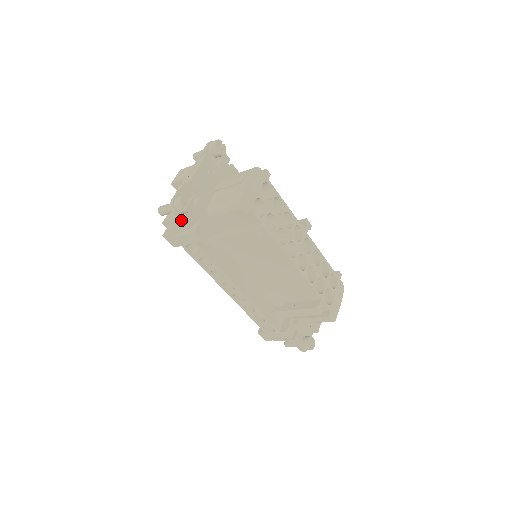
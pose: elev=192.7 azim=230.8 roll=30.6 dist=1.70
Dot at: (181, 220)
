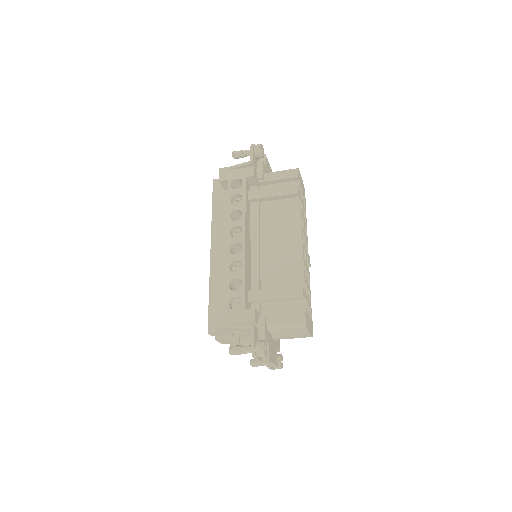
Dot at: (252, 153)
